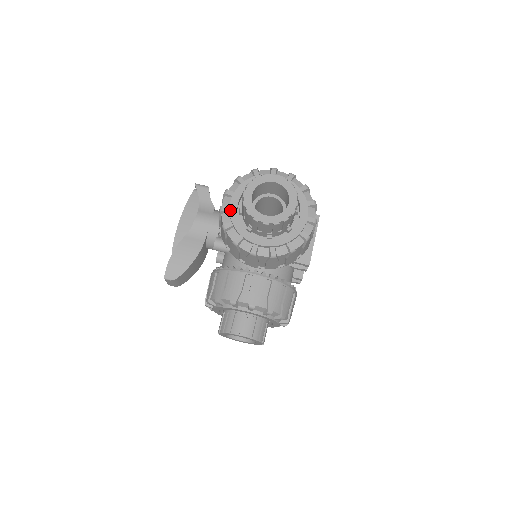
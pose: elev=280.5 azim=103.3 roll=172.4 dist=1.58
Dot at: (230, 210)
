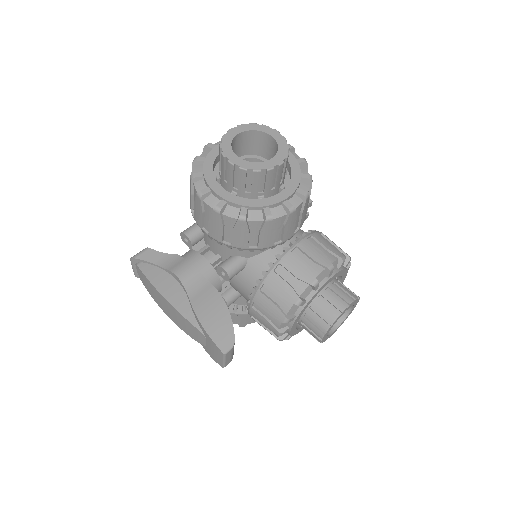
Dot at: (227, 200)
